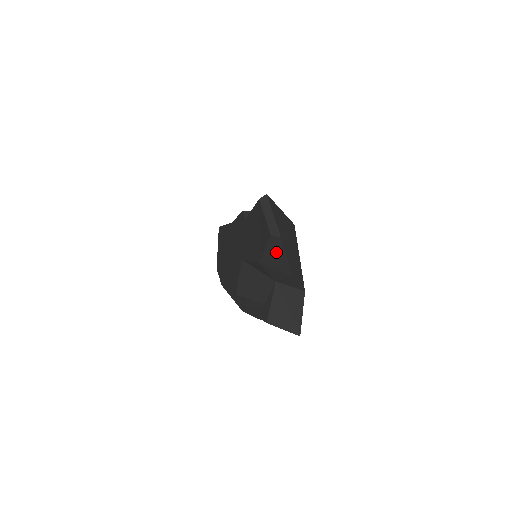
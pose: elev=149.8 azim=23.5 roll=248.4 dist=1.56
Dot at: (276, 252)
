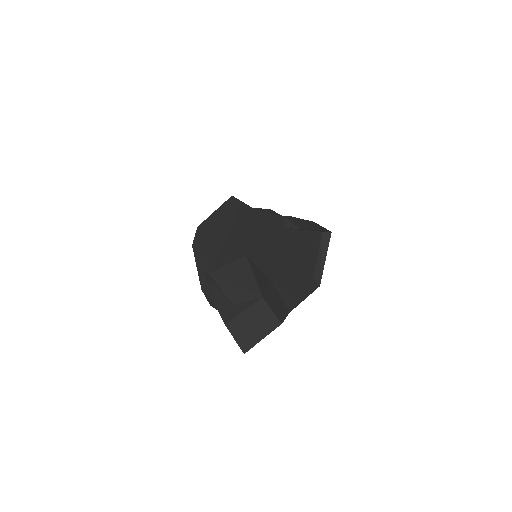
Dot at: (300, 289)
